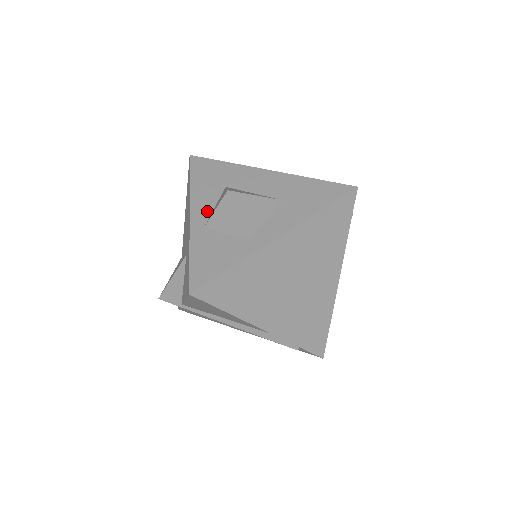
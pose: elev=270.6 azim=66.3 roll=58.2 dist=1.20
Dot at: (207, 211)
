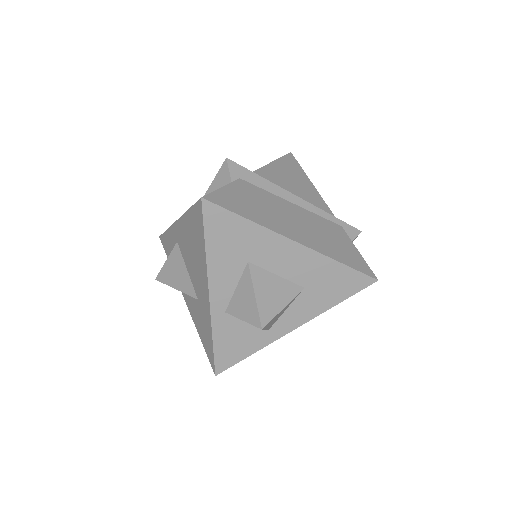
Dot at: (228, 293)
